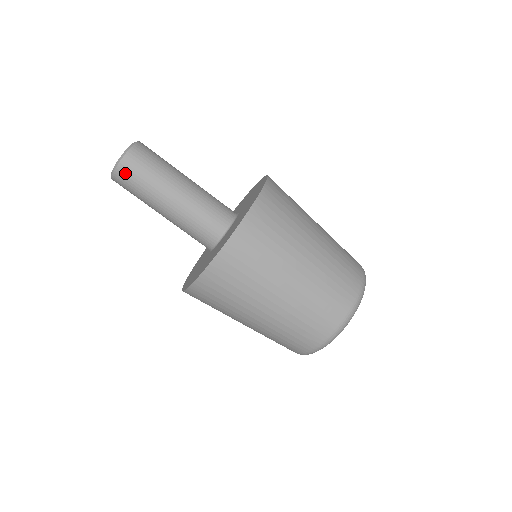
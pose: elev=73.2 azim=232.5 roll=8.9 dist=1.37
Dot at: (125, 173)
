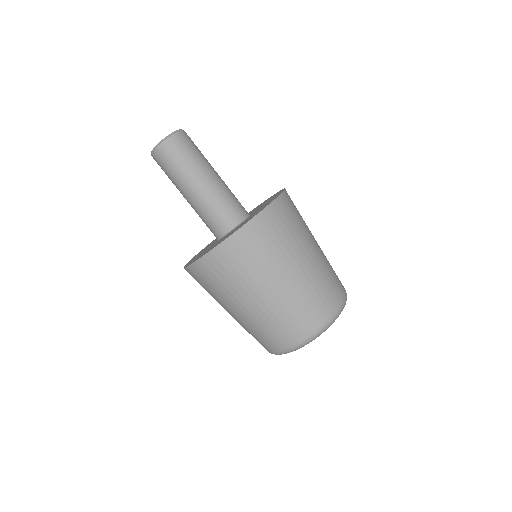
Dot at: (159, 158)
